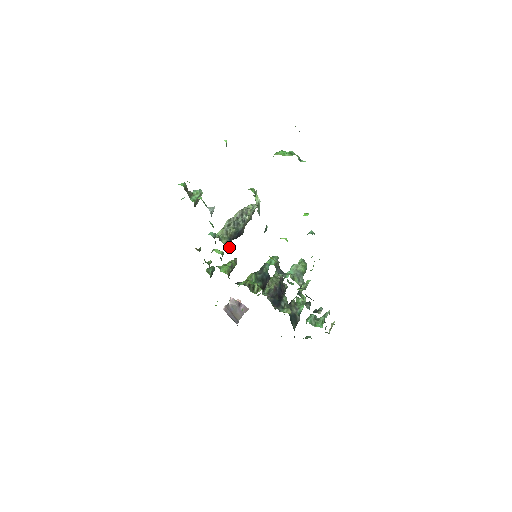
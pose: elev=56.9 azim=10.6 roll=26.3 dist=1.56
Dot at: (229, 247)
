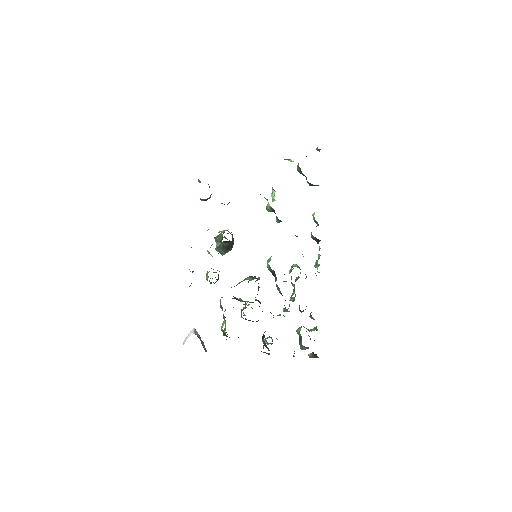
Dot at: occluded
